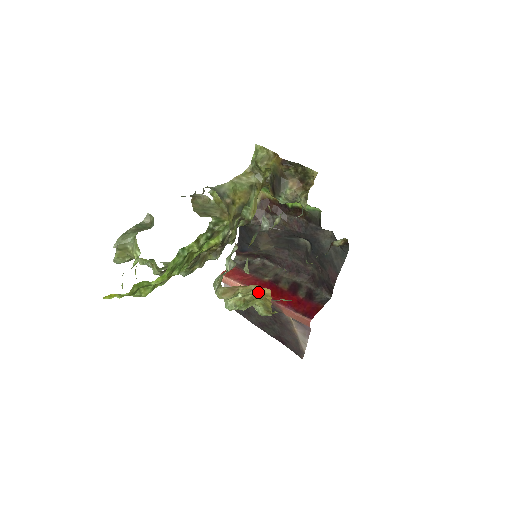
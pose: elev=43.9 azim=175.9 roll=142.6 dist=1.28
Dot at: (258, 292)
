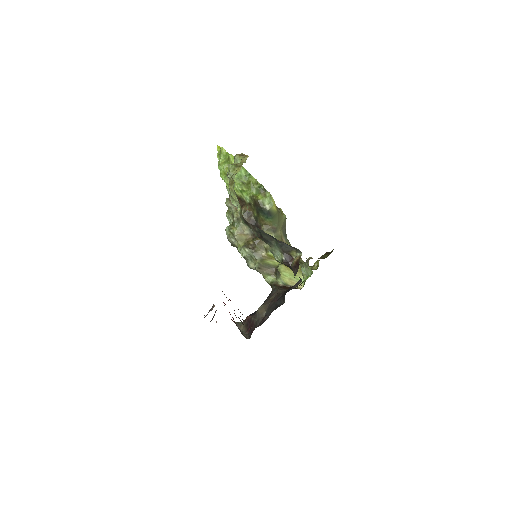
Dot at: occluded
